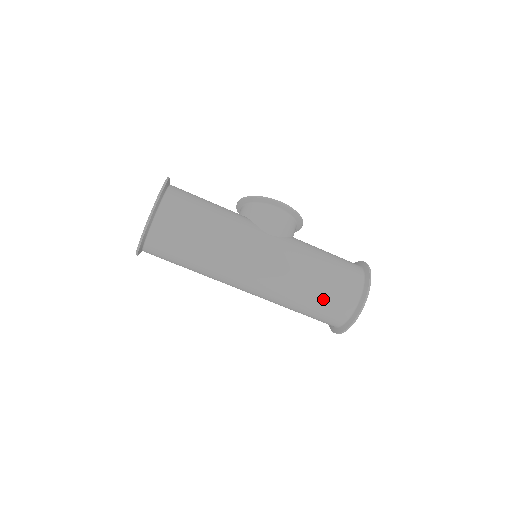
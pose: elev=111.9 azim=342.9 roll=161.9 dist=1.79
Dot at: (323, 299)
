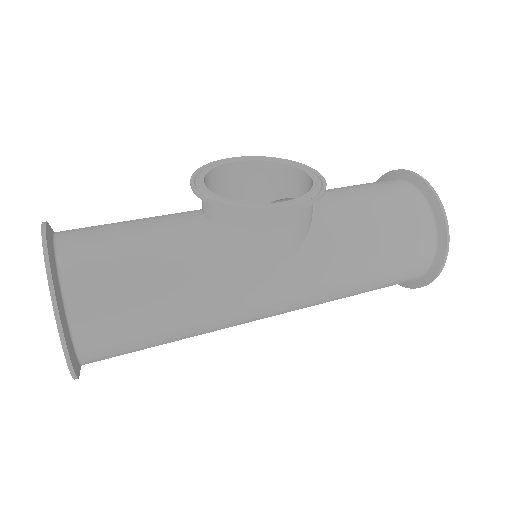
Dot at: occluded
